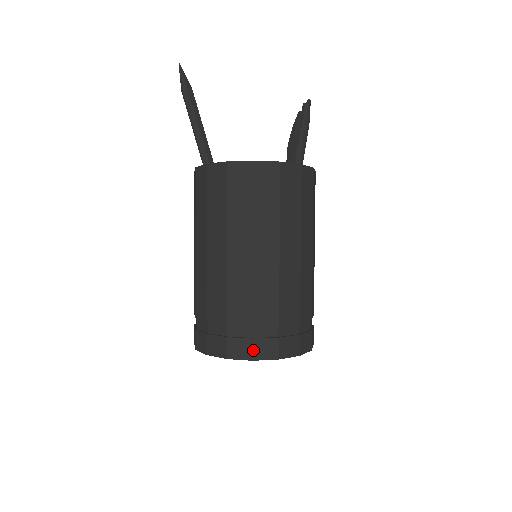
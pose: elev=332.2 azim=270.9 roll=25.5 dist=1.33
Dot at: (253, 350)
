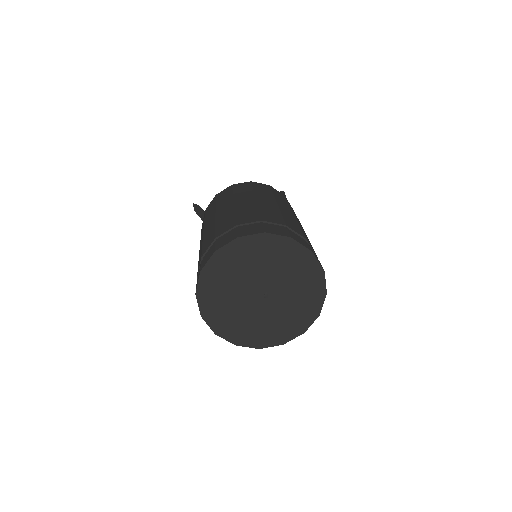
Dot at: (264, 229)
